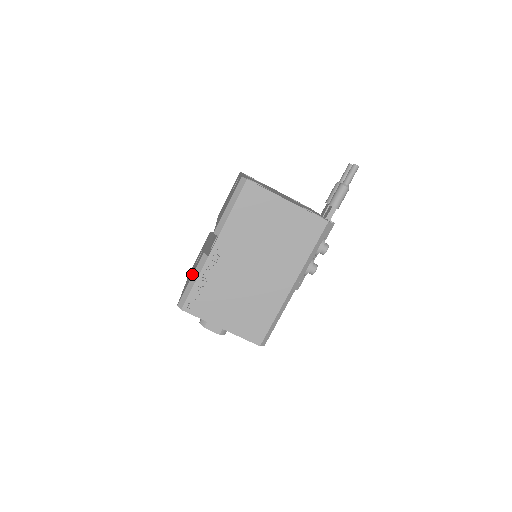
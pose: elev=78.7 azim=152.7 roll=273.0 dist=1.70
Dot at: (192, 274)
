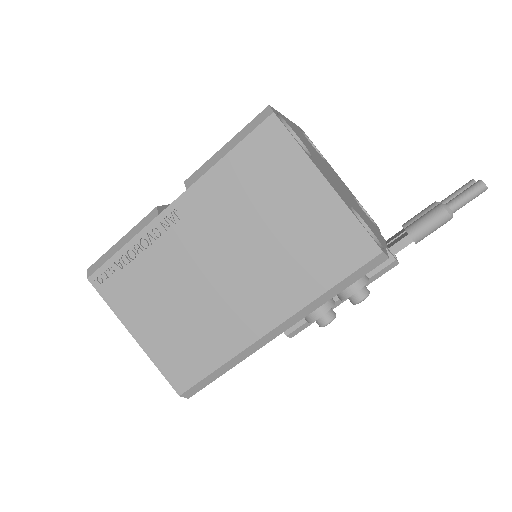
Dot at: (128, 232)
